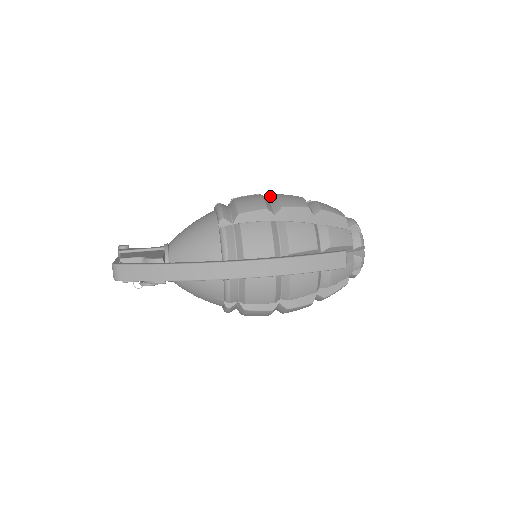
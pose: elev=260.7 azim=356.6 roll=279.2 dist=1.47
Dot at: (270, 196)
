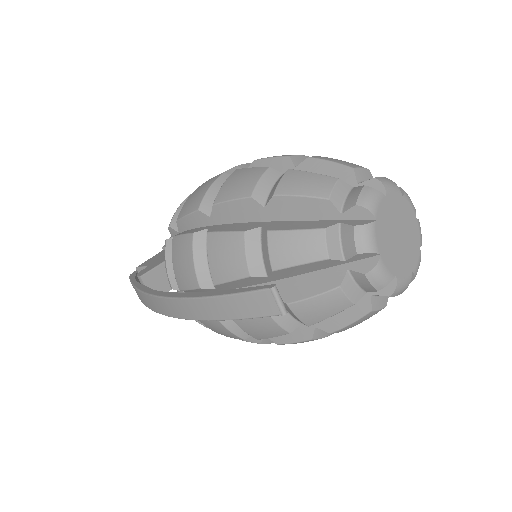
Dot at: (250, 165)
